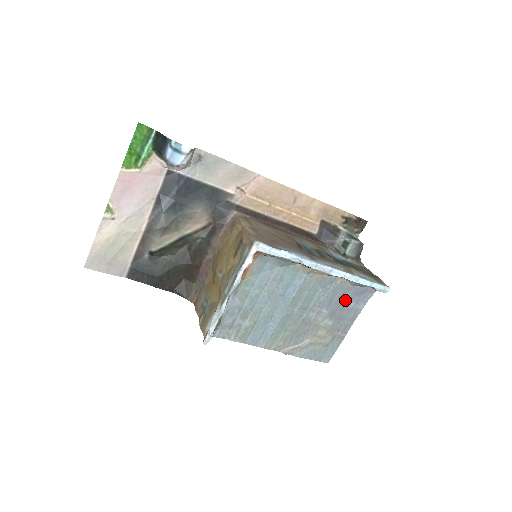
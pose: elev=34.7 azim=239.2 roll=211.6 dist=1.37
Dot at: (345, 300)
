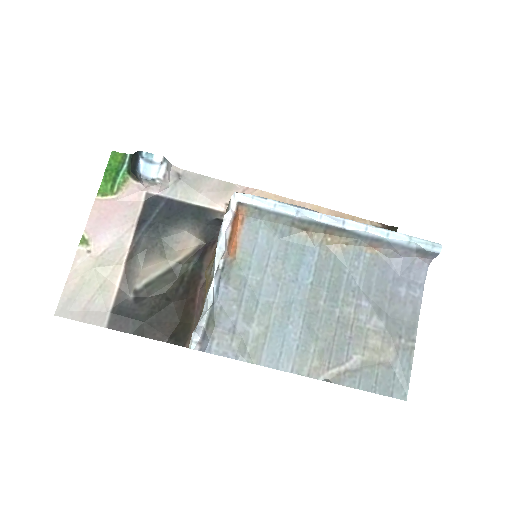
Dot at: (389, 284)
